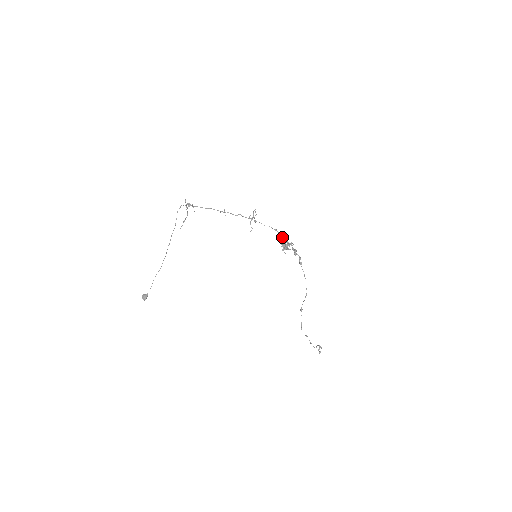
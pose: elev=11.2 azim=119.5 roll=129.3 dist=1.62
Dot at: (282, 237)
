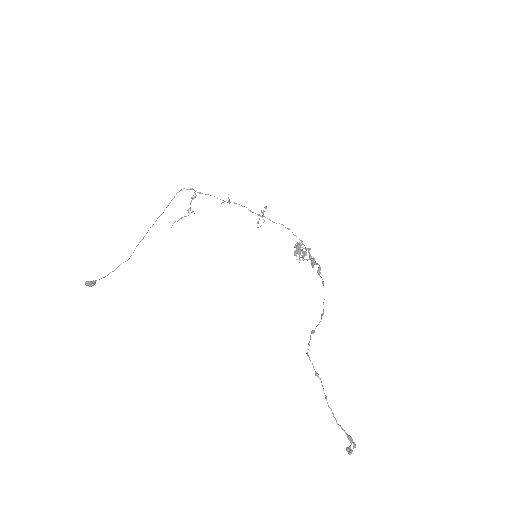
Dot at: occluded
